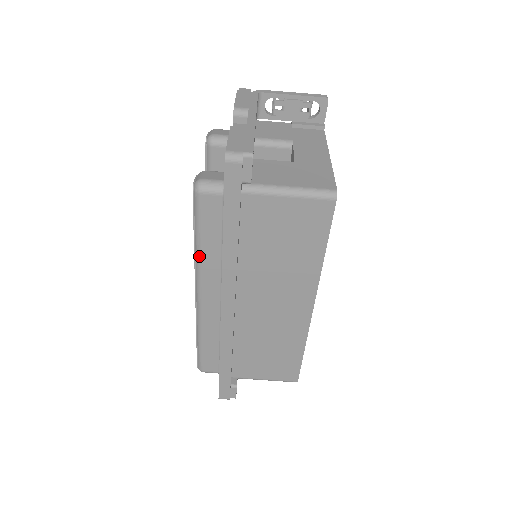
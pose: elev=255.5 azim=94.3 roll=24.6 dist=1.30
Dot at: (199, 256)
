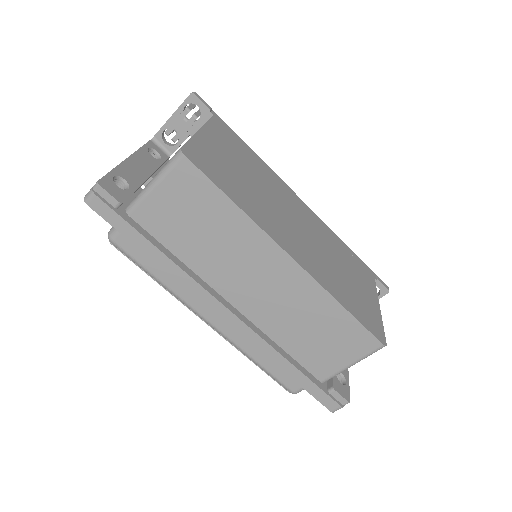
Dot at: (168, 289)
